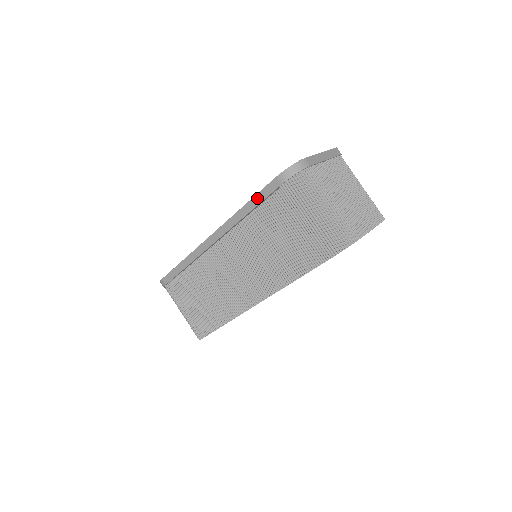
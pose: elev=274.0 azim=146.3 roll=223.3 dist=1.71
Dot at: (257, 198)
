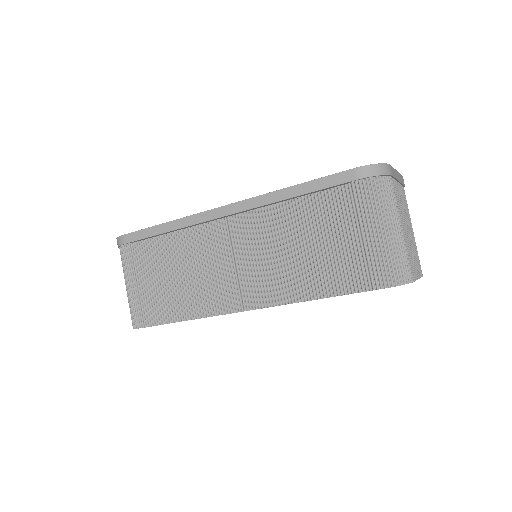
Dot at: (314, 184)
